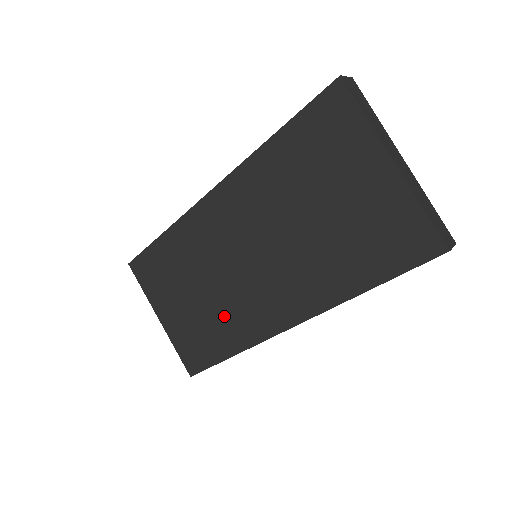
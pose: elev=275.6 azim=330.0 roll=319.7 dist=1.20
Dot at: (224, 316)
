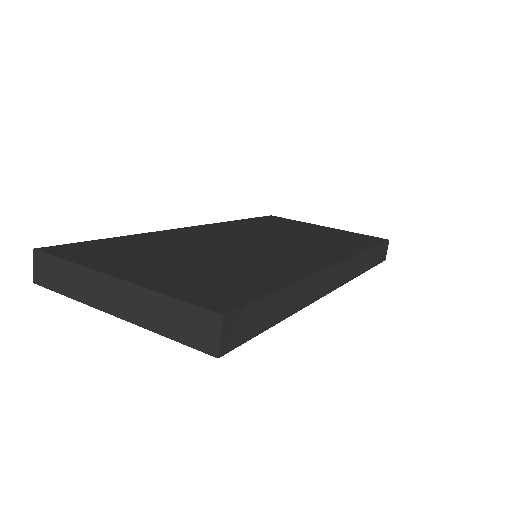
Dot at: (252, 264)
